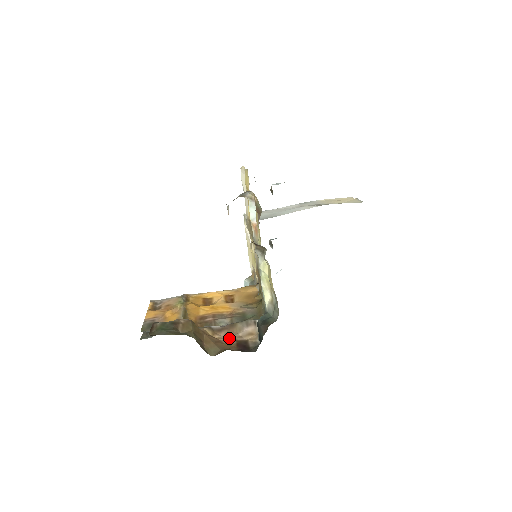
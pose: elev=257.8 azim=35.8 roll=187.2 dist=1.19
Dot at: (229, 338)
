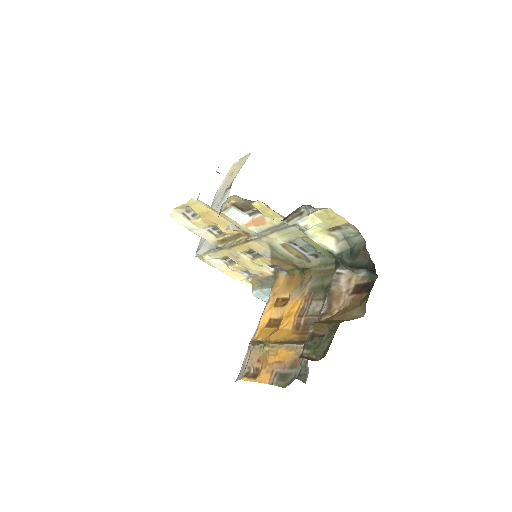
Dot at: (343, 301)
